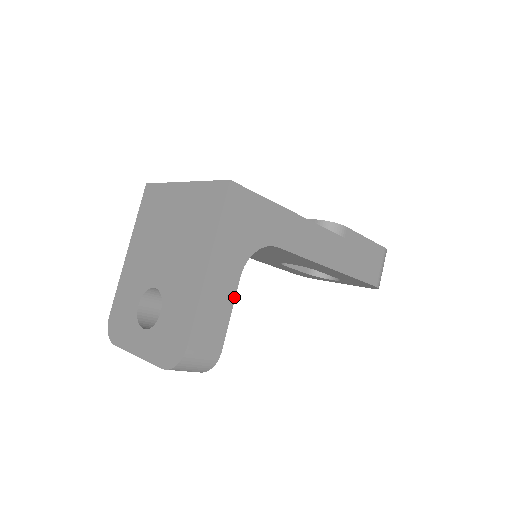
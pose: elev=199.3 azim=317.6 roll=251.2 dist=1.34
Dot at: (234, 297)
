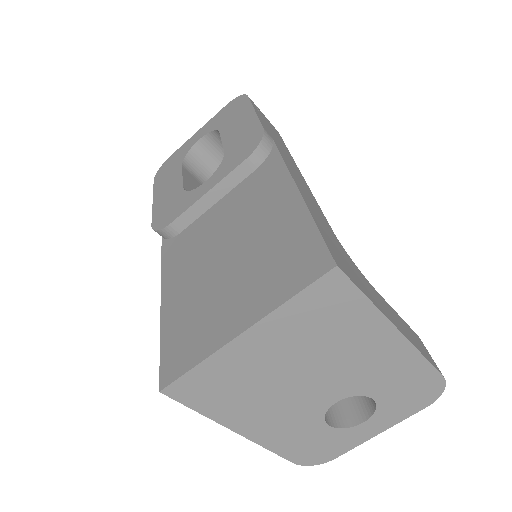
Dot at: (390, 307)
